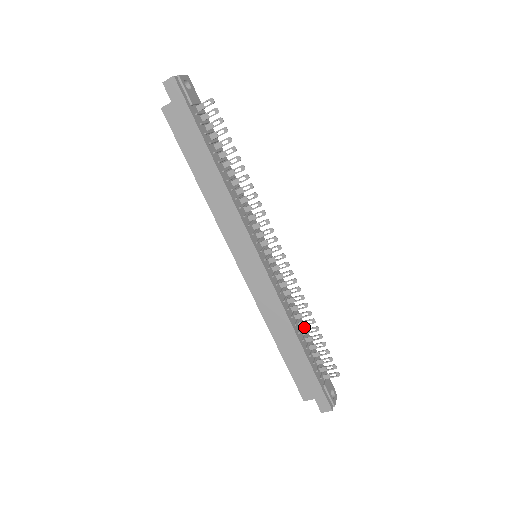
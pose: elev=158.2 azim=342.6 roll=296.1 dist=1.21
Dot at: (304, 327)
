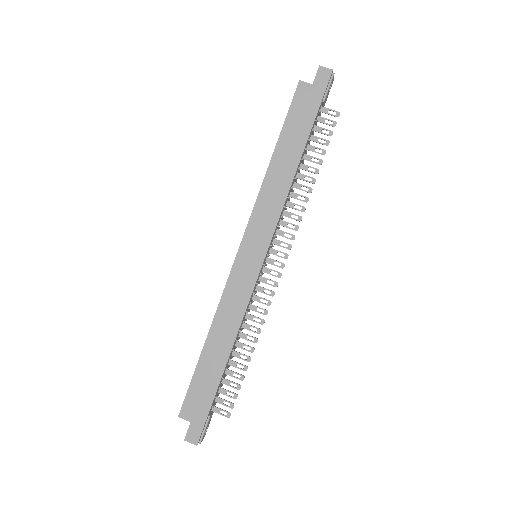
Dot at: occluded
